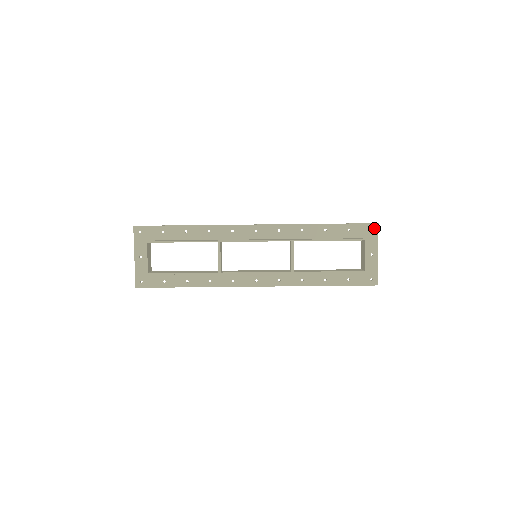
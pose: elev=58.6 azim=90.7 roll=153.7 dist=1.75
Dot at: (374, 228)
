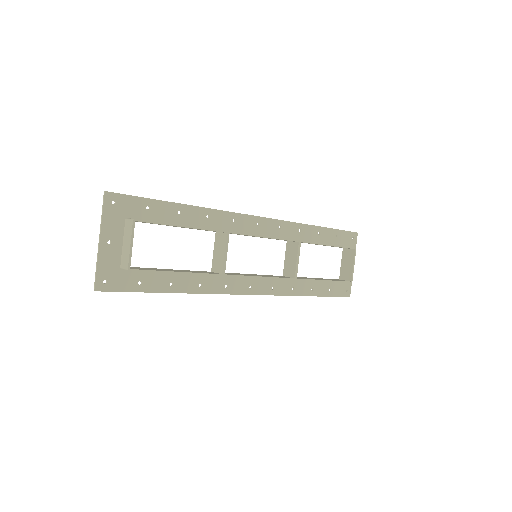
Dot at: (354, 237)
